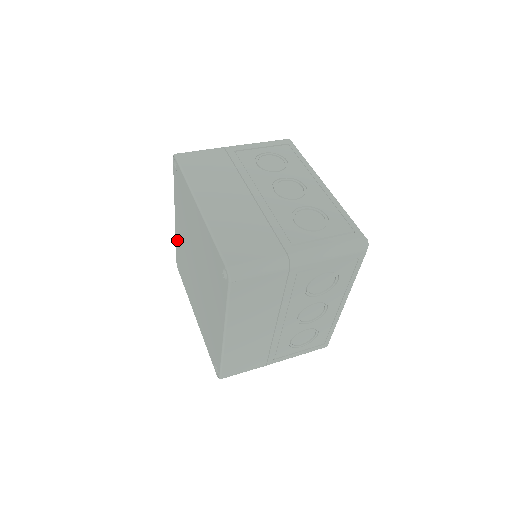
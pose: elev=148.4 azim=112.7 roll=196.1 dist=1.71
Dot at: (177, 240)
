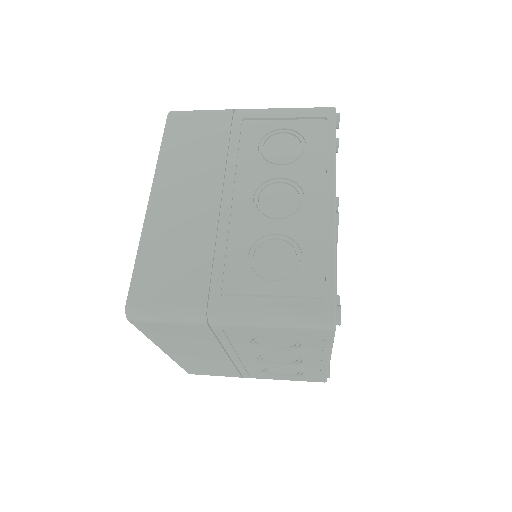
Dot at: occluded
